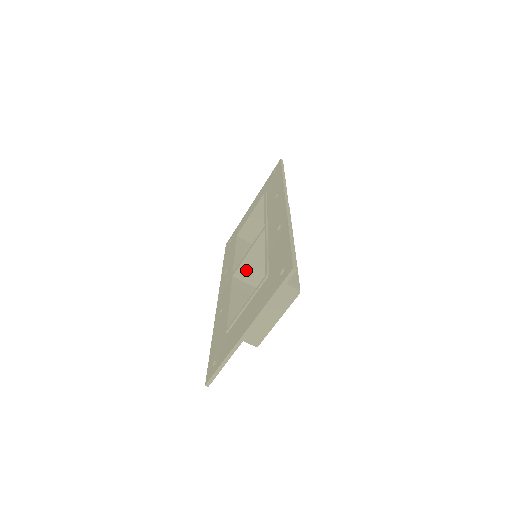
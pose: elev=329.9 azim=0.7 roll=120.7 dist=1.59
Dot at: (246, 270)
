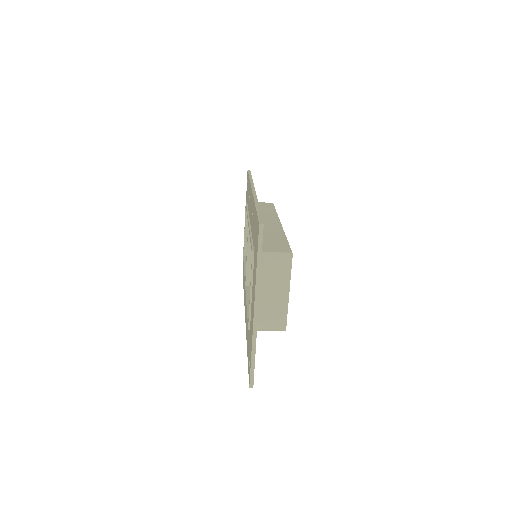
Dot at: occluded
